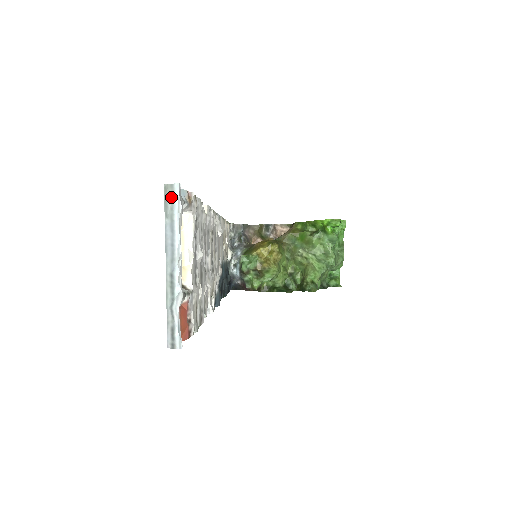
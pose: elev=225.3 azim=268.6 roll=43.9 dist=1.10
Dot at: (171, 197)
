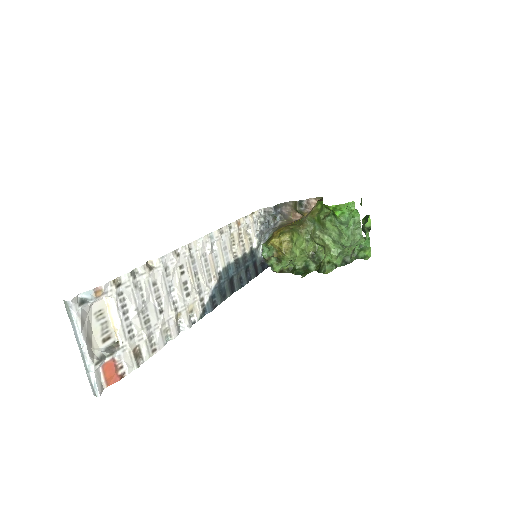
Dot at: (68, 308)
